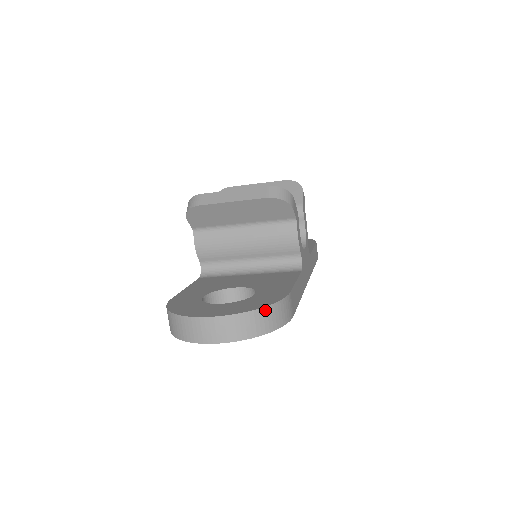
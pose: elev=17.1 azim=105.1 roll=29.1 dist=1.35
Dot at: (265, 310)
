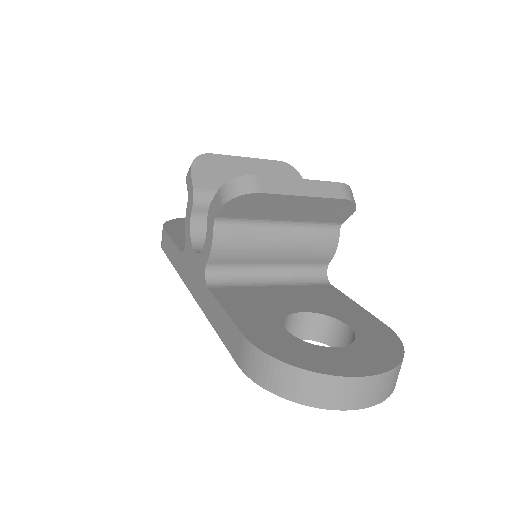
Dot at: (403, 357)
